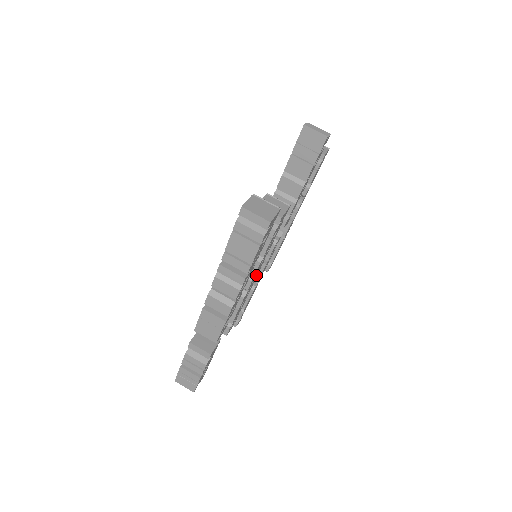
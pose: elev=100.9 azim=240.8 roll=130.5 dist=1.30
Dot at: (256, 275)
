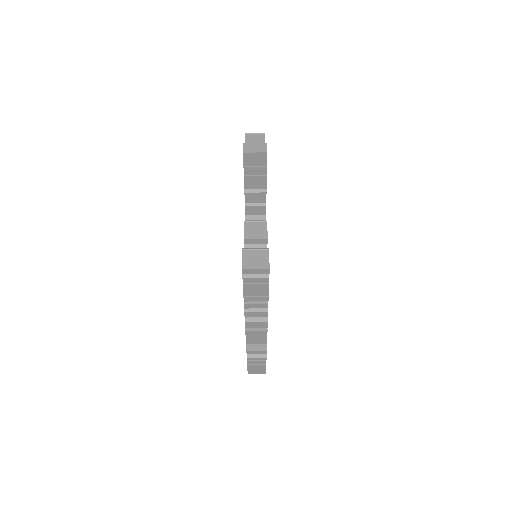
Dot at: occluded
